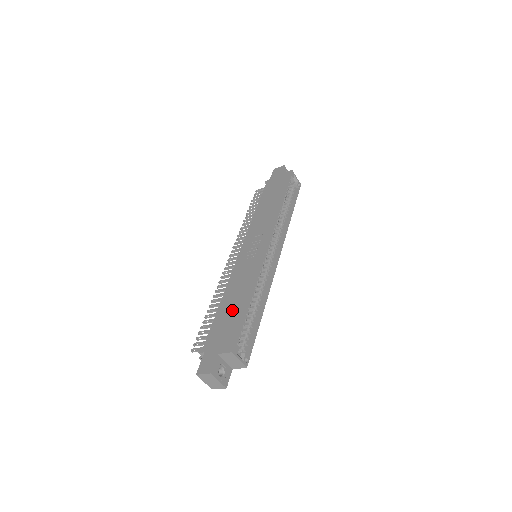
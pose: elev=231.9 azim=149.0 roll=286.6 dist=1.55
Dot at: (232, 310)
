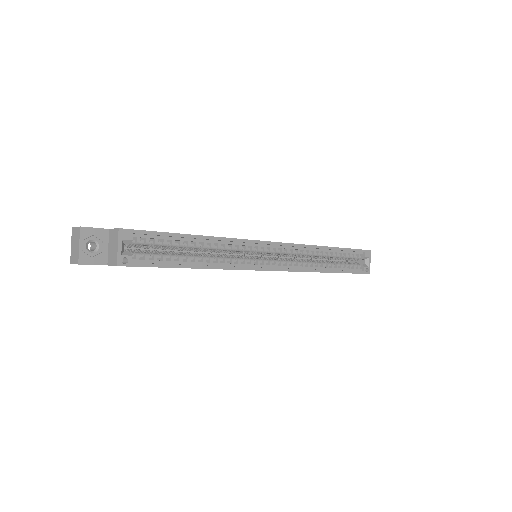
Dot at: occluded
